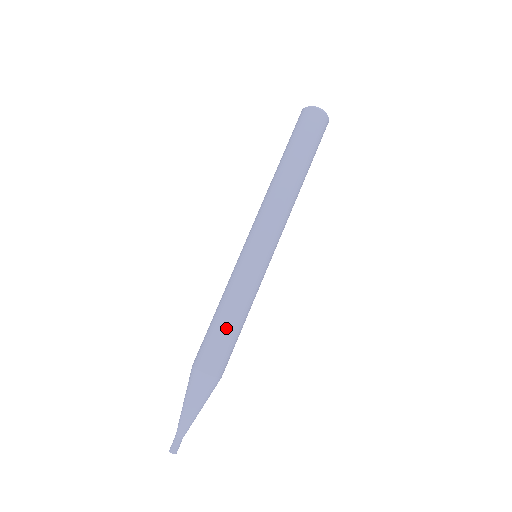
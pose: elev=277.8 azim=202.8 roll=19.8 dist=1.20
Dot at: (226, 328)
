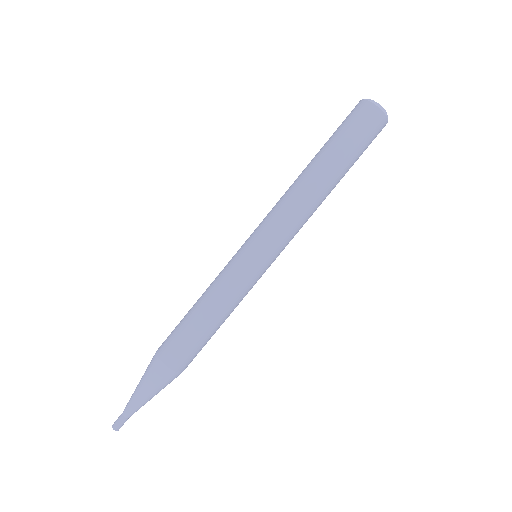
Dot at: (212, 333)
